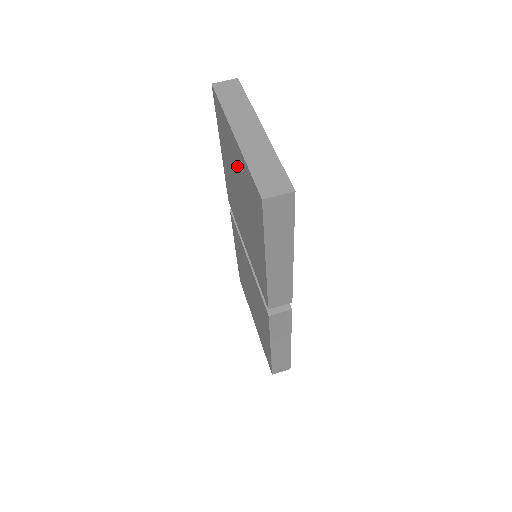
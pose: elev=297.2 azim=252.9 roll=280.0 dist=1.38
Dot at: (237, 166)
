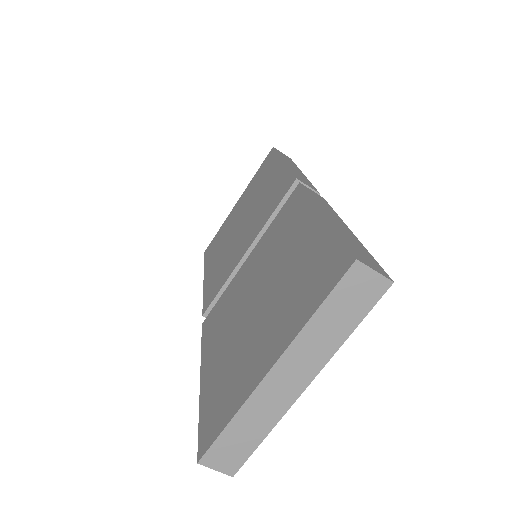
Dot at: (262, 338)
